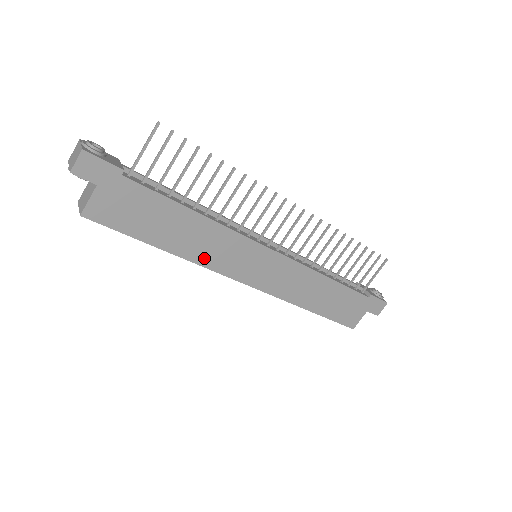
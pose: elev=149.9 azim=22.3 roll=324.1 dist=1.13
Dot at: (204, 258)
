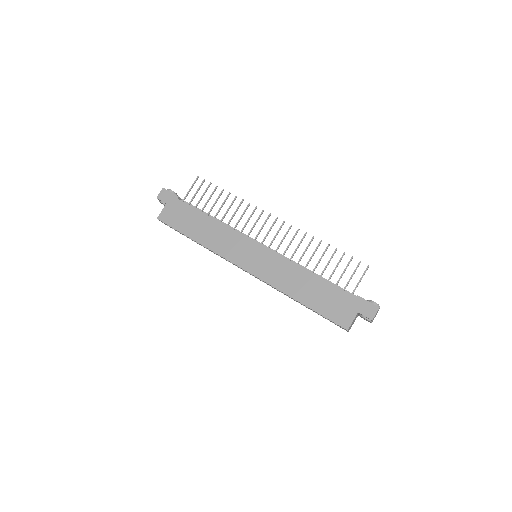
Dot at: (216, 247)
